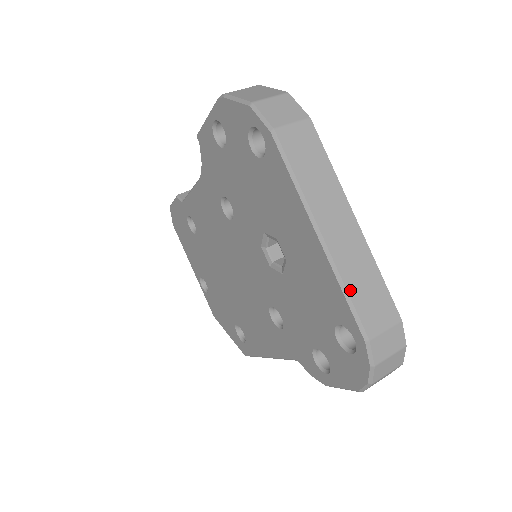
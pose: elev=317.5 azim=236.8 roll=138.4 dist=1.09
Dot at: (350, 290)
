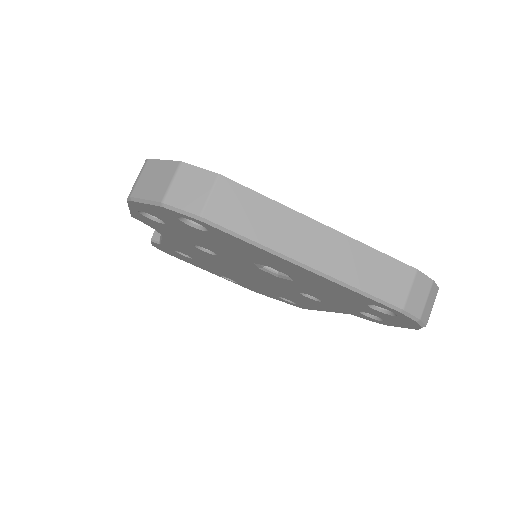
Dot at: (361, 287)
